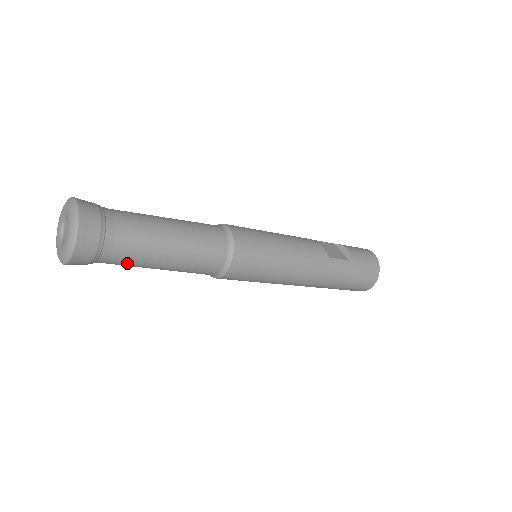
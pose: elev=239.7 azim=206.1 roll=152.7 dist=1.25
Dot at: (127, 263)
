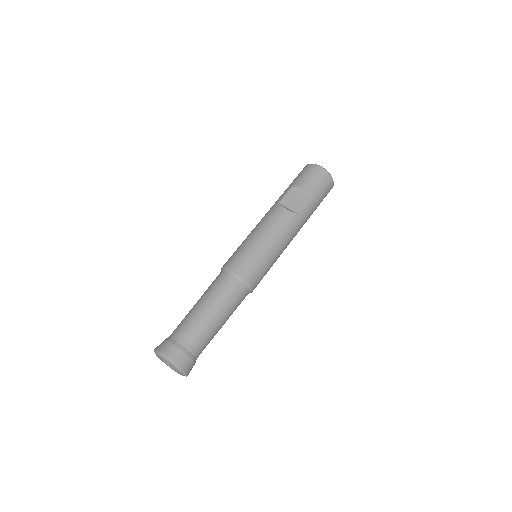
Dot at: occluded
